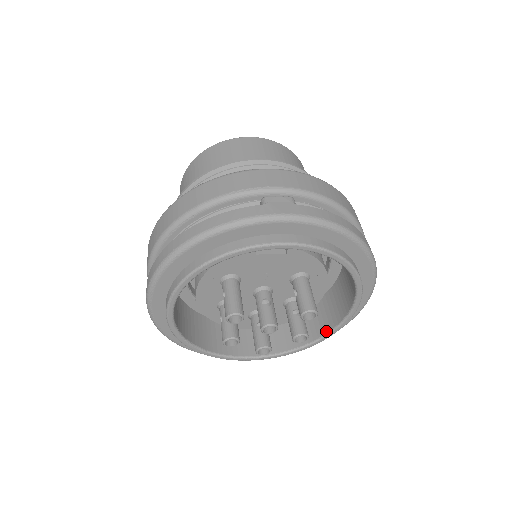
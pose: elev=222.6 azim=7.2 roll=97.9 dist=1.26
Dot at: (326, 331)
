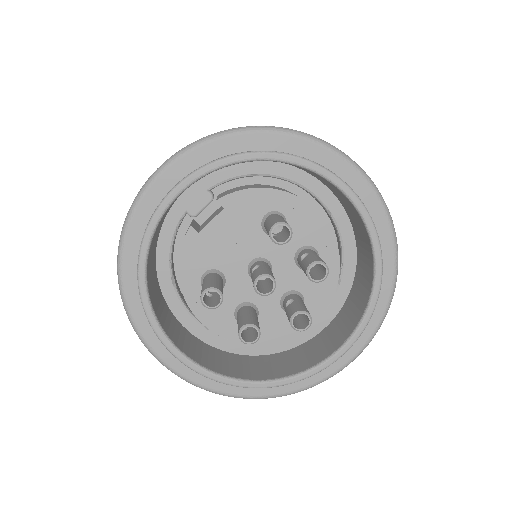
Dot at: (371, 254)
